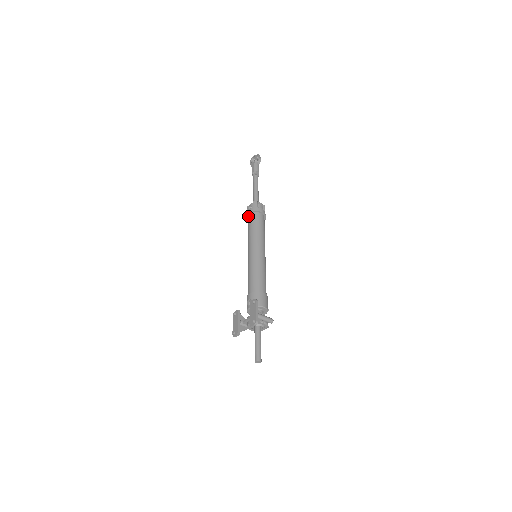
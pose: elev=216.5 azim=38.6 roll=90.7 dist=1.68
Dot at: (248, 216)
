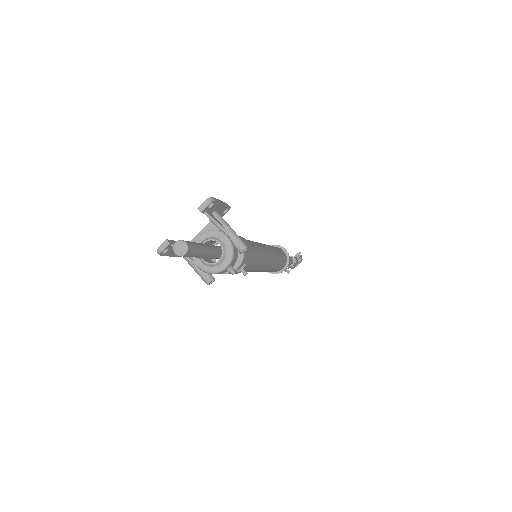
Dot at: occluded
